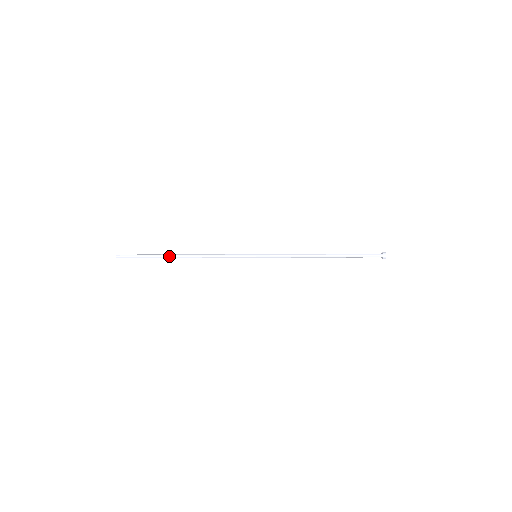
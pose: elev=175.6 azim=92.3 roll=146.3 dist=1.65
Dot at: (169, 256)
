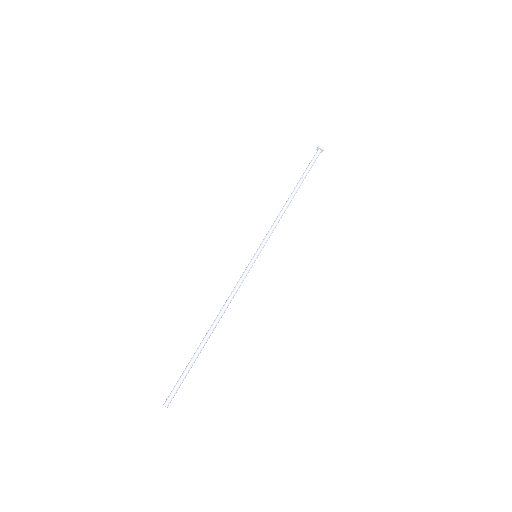
Dot at: (203, 345)
